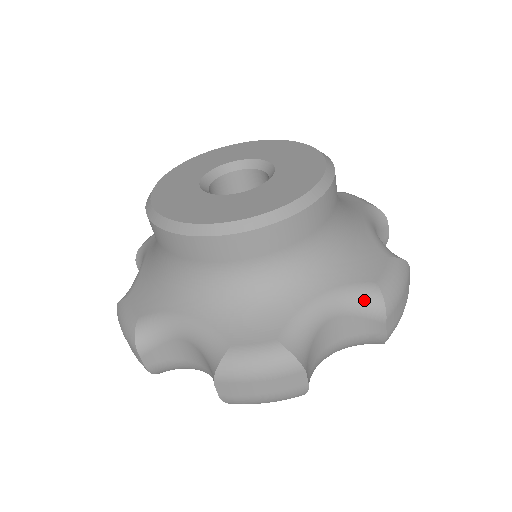
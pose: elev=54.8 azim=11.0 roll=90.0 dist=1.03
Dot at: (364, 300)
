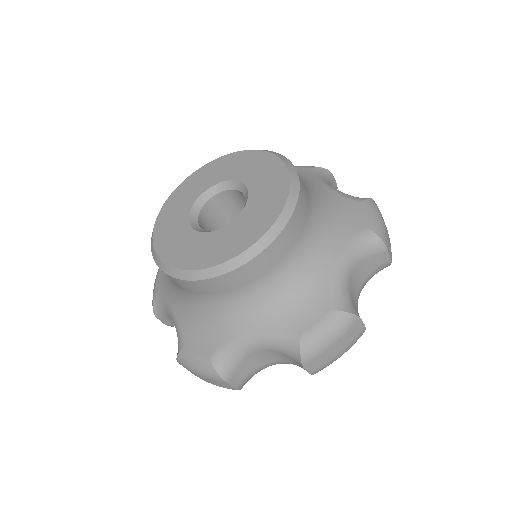
Dot at: (366, 244)
